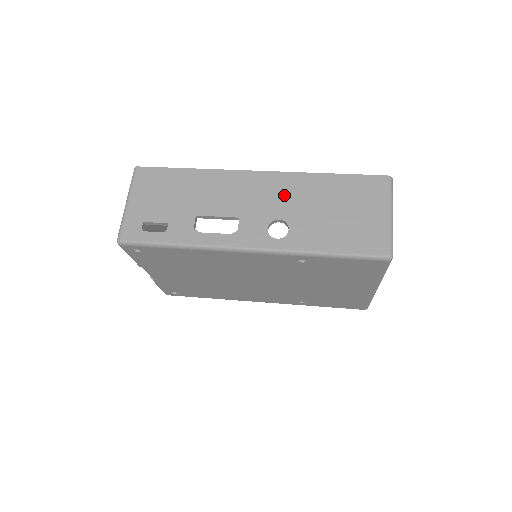
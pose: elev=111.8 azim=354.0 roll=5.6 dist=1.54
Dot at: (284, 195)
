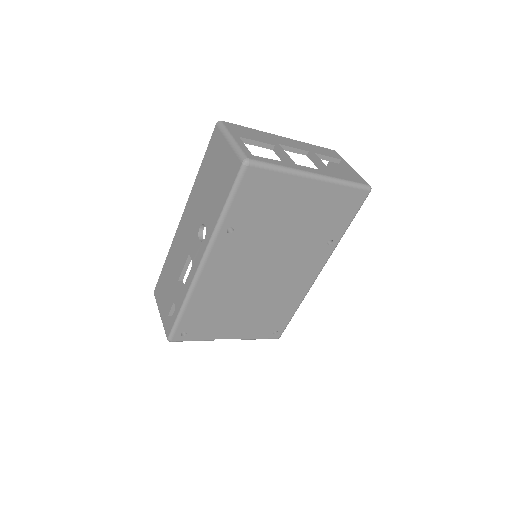
Dot at: (194, 212)
